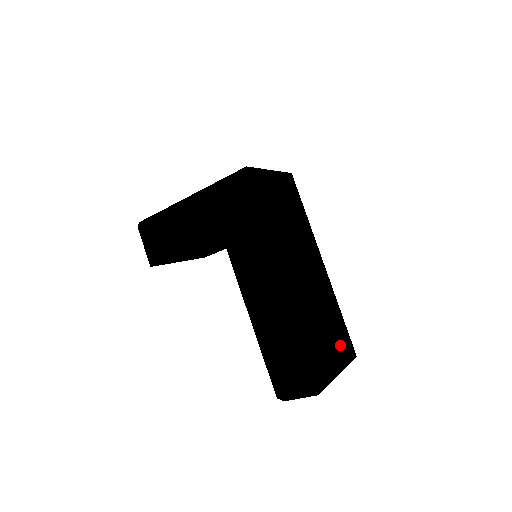
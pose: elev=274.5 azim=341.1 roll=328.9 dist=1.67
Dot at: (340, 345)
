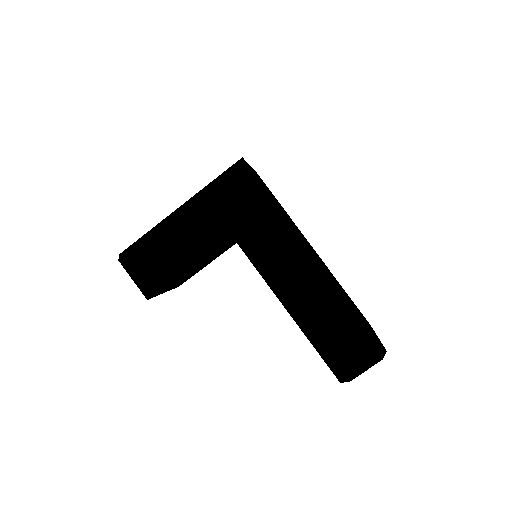
Dot at: occluded
